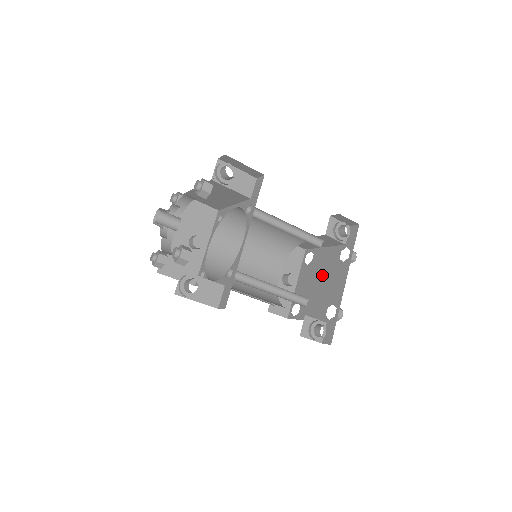
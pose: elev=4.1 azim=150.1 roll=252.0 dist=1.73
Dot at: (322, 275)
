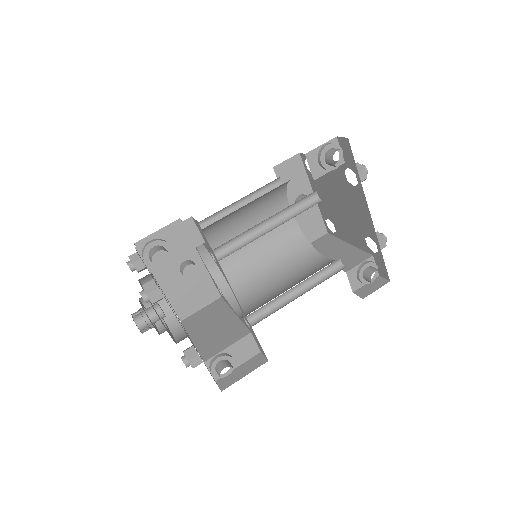
Dot at: (337, 196)
